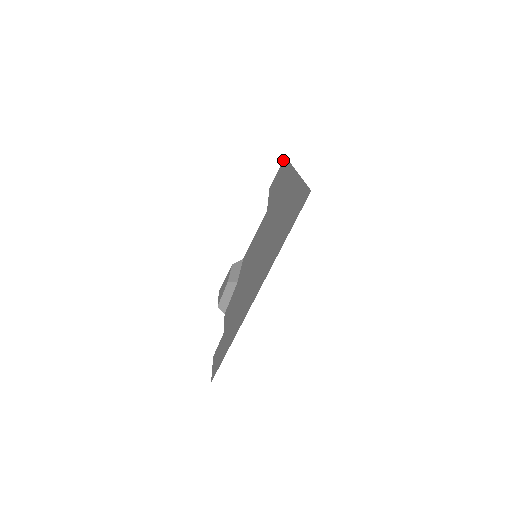
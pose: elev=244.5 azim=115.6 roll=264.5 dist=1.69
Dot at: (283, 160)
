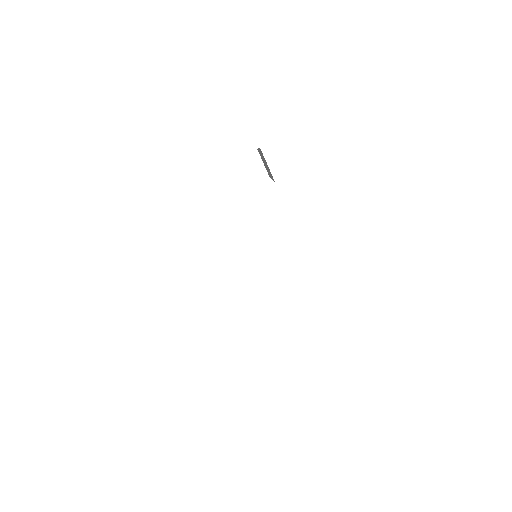
Dot at: occluded
